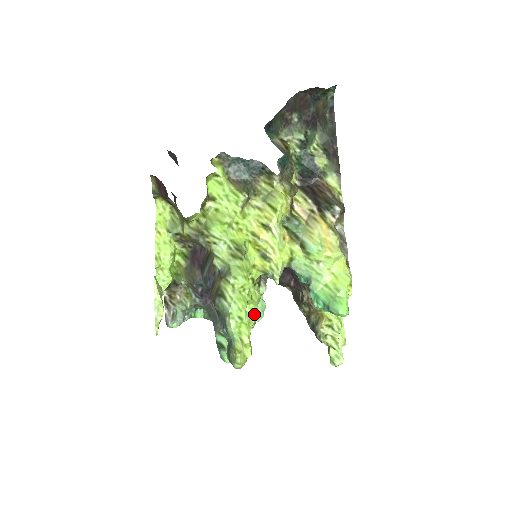
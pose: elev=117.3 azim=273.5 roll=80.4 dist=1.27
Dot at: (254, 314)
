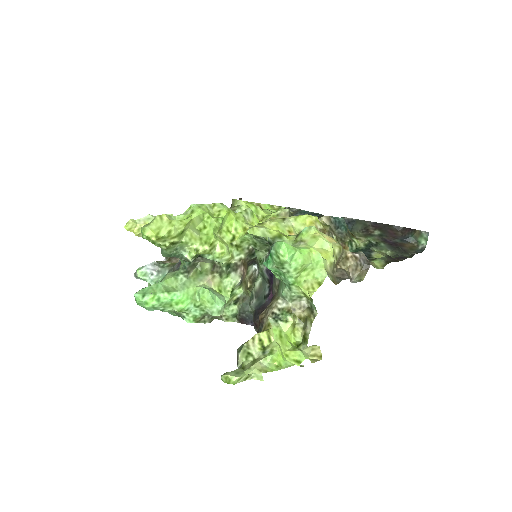
Dot at: (205, 240)
